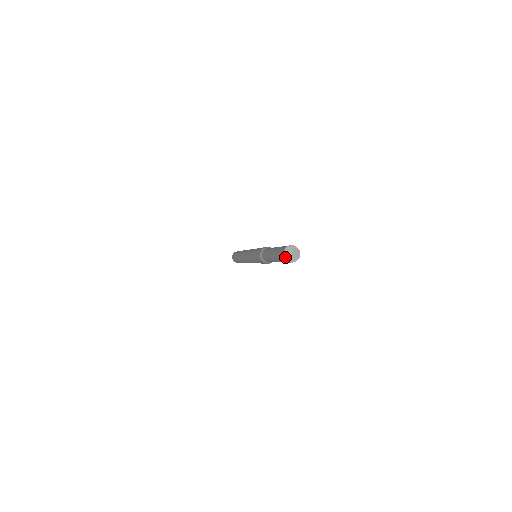
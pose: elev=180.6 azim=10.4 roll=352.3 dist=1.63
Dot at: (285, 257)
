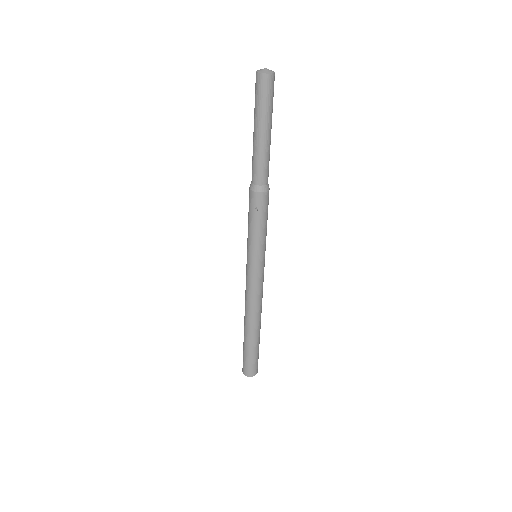
Dot at: (257, 71)
